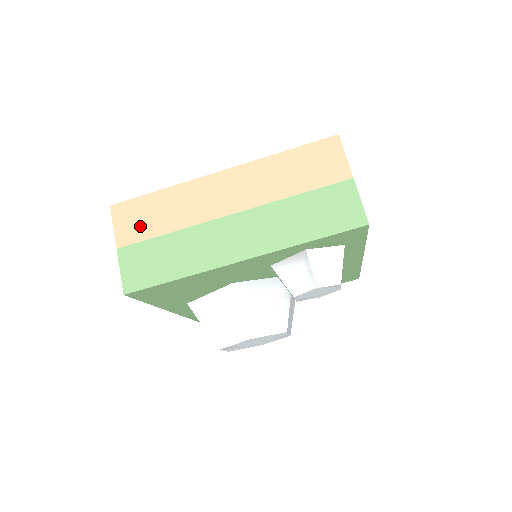
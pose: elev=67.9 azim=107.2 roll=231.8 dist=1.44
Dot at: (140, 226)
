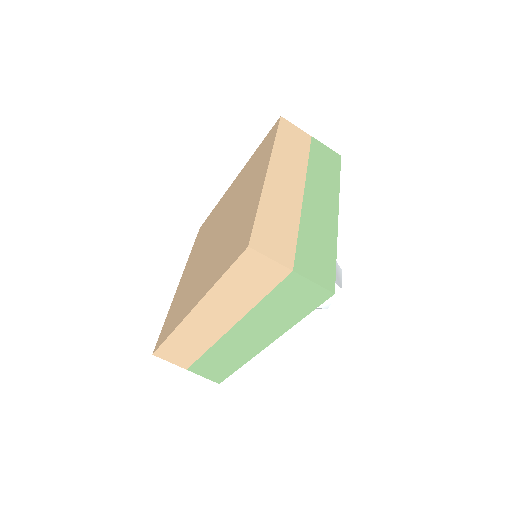
Dot at: (184, 356)
